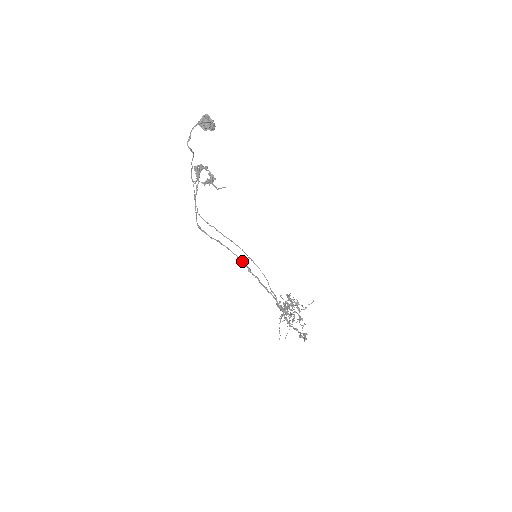
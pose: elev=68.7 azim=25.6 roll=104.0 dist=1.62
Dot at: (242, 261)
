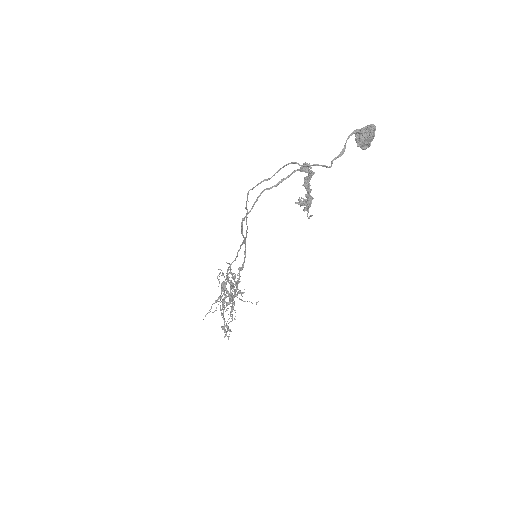
Dot at: (244, 262)
